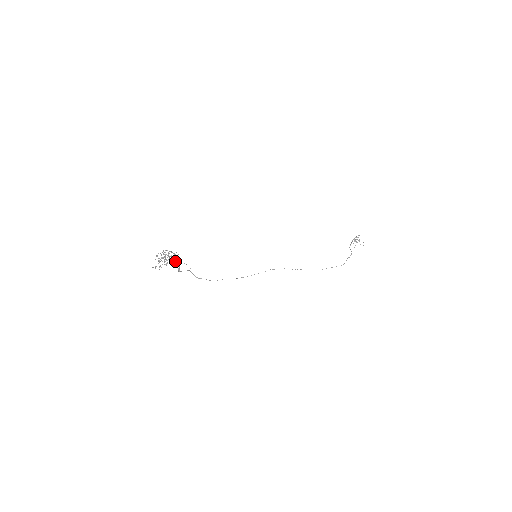
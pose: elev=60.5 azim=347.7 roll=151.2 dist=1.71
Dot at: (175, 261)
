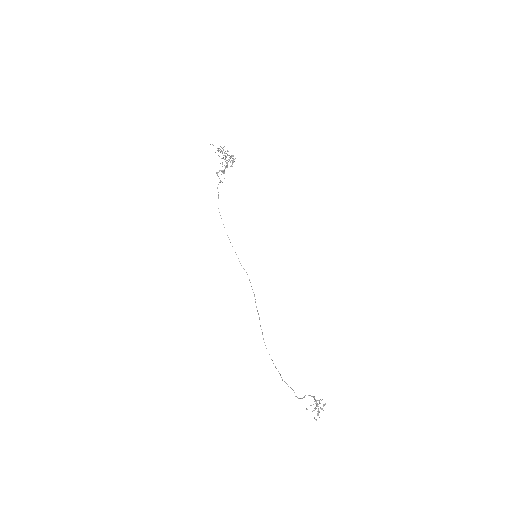
Dot at: (226, 167)
